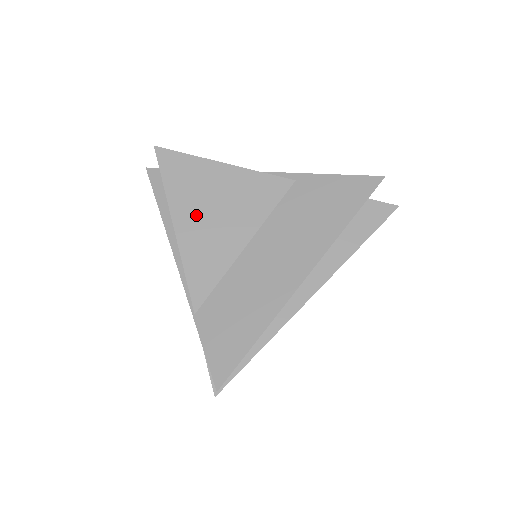
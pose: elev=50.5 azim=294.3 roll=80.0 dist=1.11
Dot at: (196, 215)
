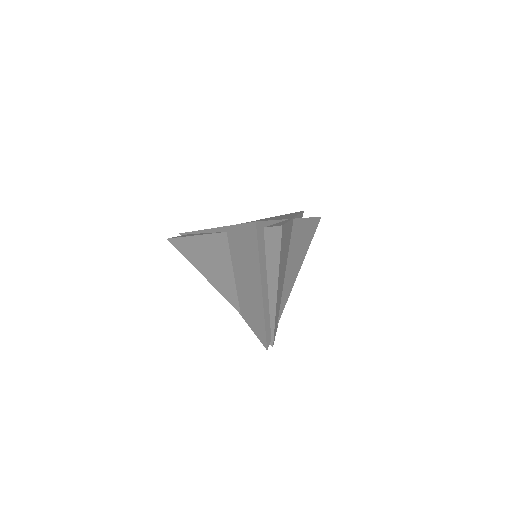
Dot at: (206, 268)
